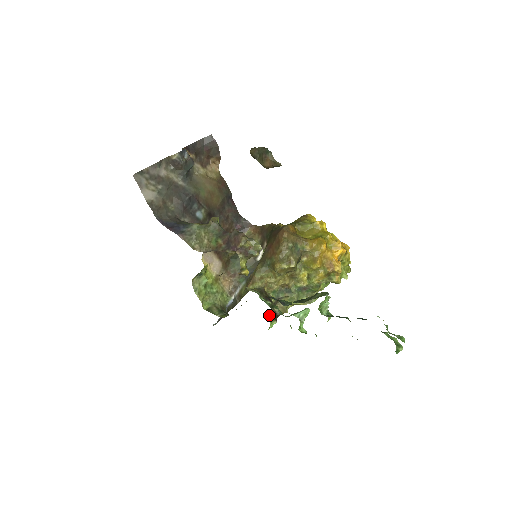
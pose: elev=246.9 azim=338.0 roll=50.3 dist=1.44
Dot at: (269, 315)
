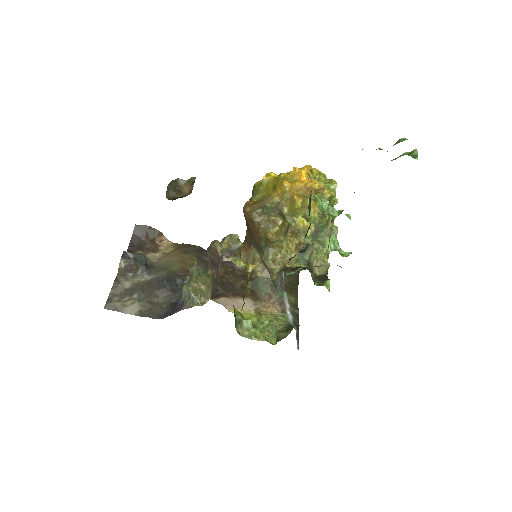
Dot at: (318, 283)
